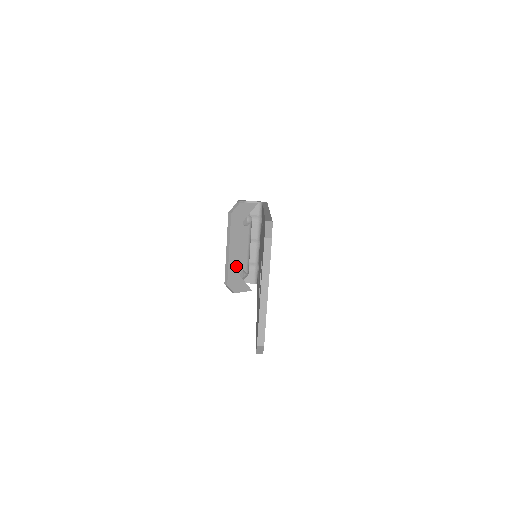
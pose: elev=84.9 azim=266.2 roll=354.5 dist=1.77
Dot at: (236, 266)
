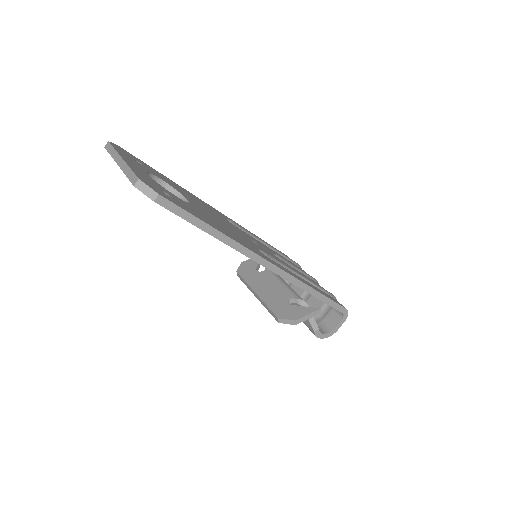
Dot at: (277, 300)
